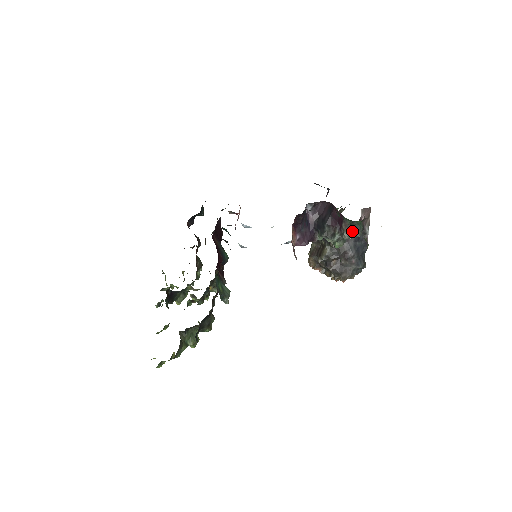
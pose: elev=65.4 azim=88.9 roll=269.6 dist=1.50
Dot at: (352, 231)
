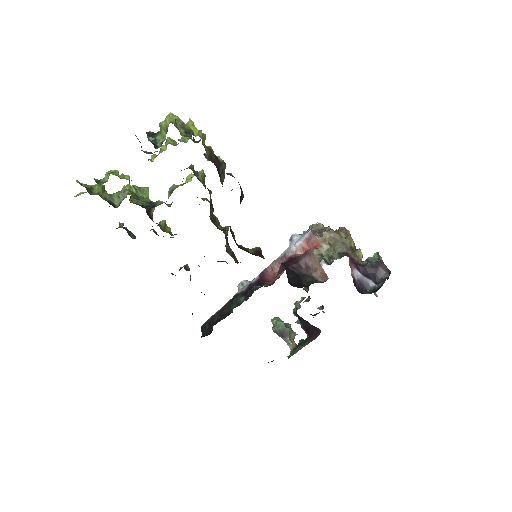
Dot at: occluded
